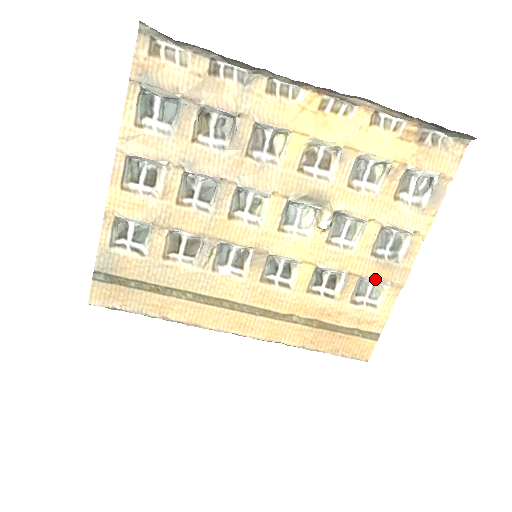
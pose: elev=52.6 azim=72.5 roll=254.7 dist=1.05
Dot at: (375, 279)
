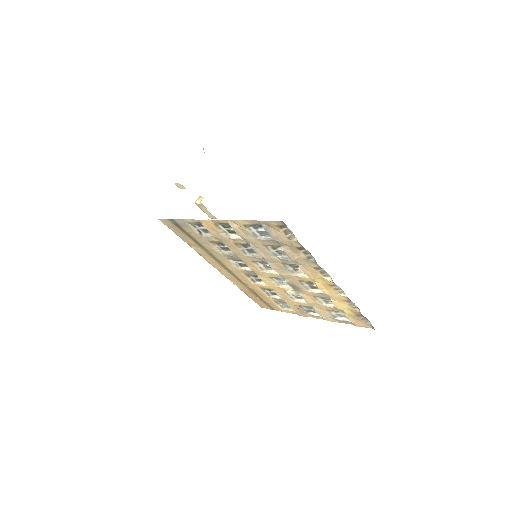
Dot at: (292, 308)
